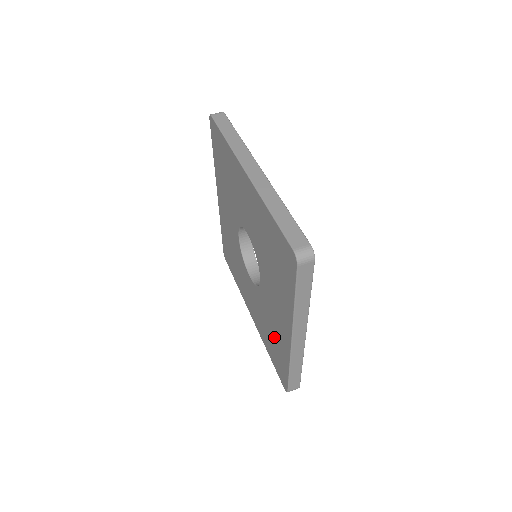
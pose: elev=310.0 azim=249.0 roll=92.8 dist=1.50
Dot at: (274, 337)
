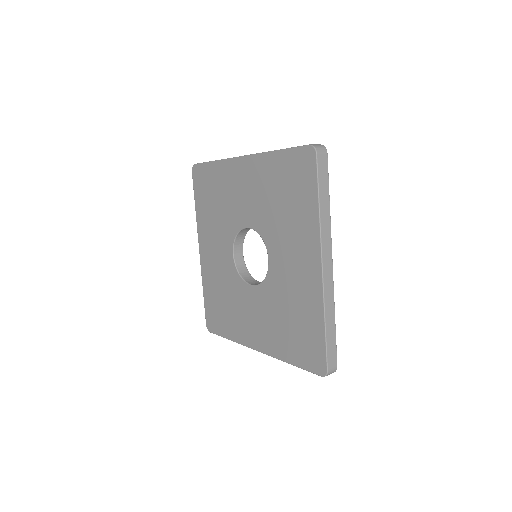
Dot at: (296, 312)
